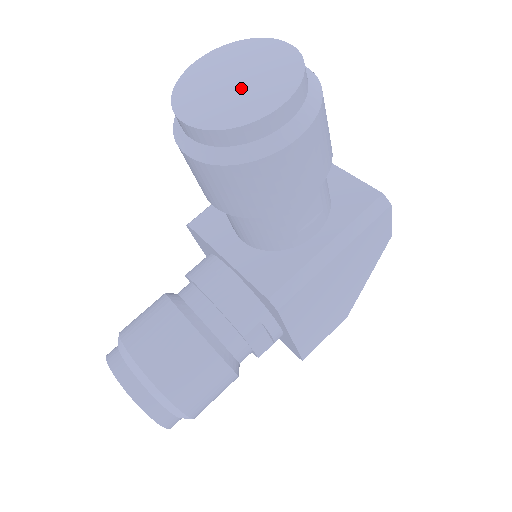
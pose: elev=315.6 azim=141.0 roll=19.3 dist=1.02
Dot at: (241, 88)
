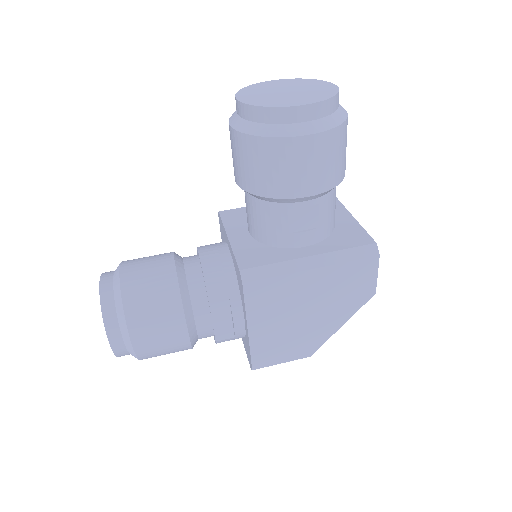
Dot at: (286, 94)
